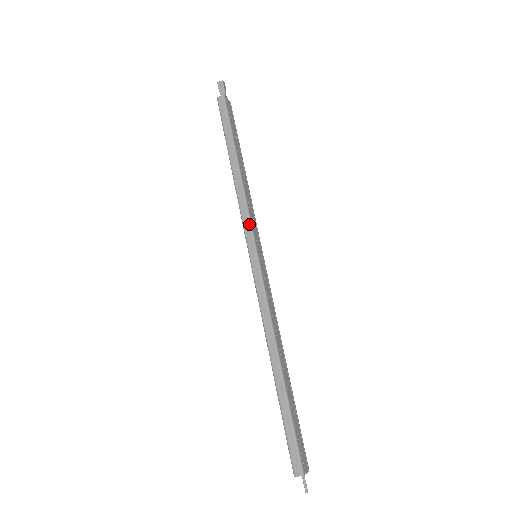
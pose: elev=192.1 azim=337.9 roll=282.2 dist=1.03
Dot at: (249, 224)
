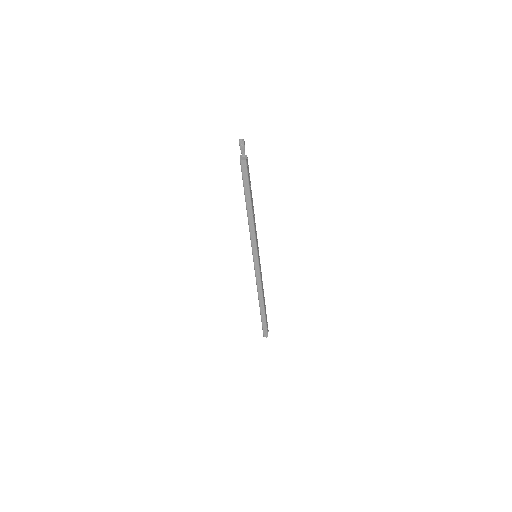
Dot at: (255, 244)
